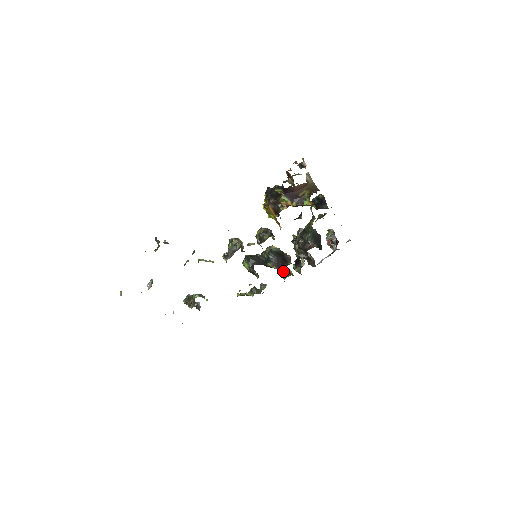
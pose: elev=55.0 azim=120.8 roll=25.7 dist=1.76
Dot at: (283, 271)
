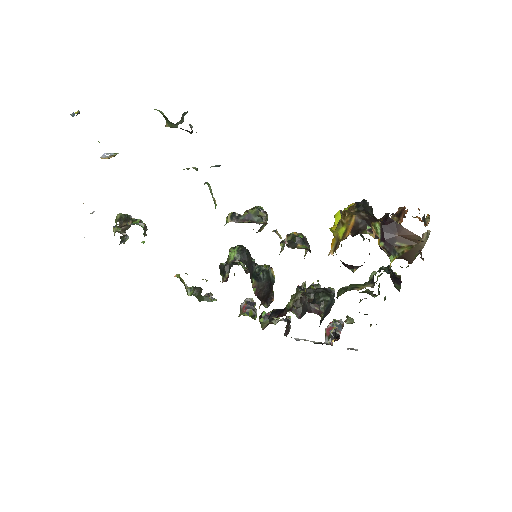
Dot at: (249, 306)
